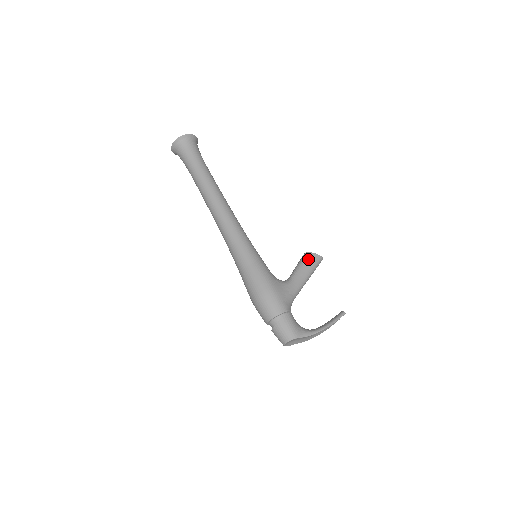
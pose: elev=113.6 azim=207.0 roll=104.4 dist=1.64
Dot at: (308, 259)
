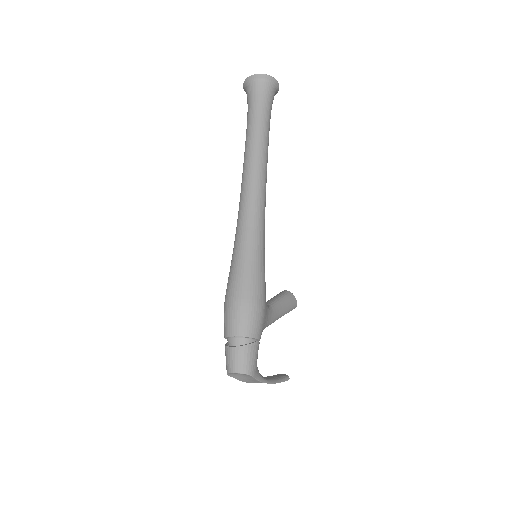
Dot at: (290, 299)
